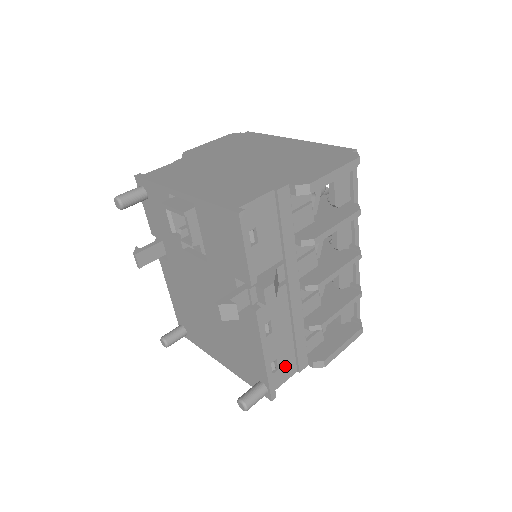
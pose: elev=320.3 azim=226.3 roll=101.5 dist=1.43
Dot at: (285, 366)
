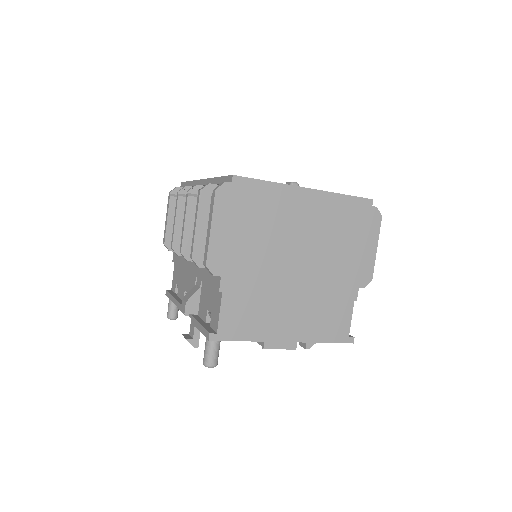
Dot at: occluded
